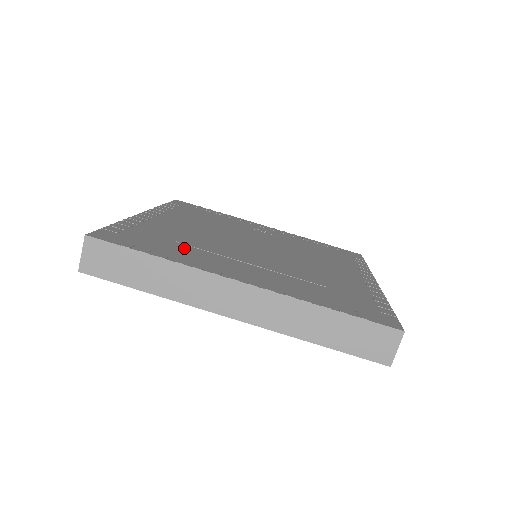
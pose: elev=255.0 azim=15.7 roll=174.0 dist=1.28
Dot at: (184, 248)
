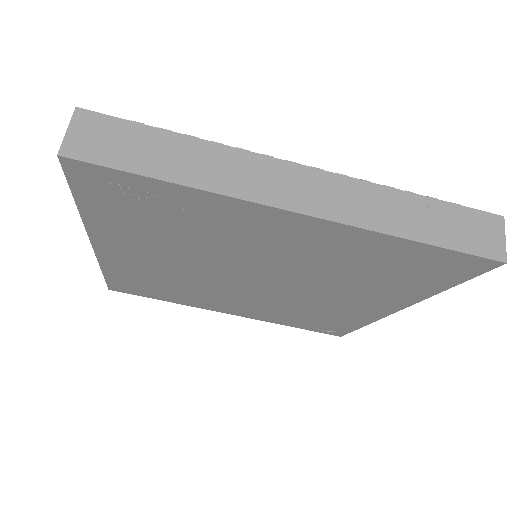
Dot at: occluded
